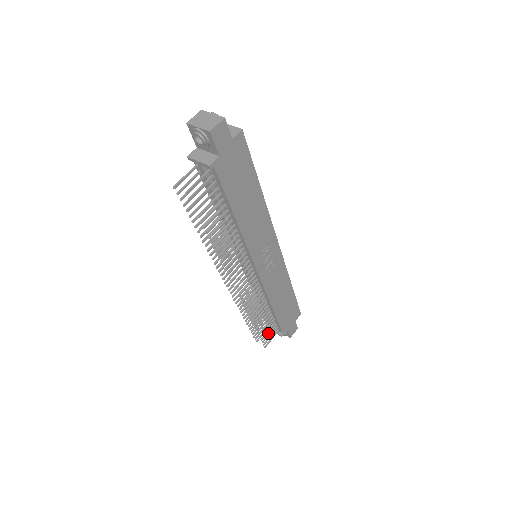
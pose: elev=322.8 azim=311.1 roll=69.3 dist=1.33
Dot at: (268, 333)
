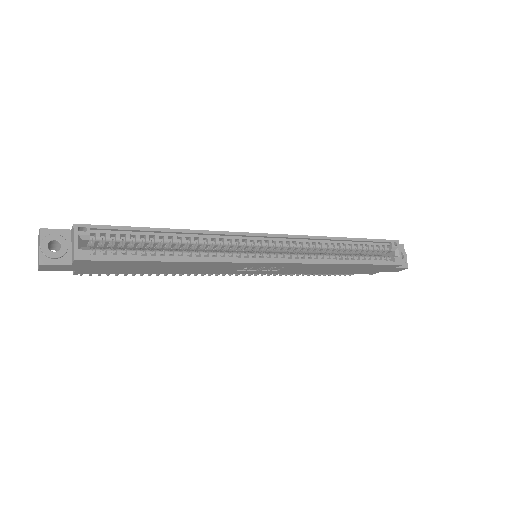
Dot at: occluded
